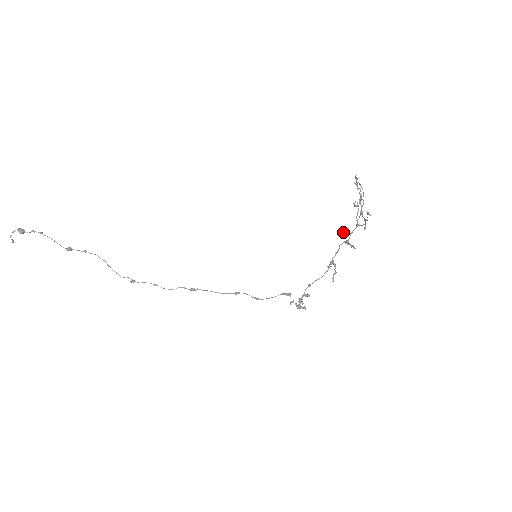
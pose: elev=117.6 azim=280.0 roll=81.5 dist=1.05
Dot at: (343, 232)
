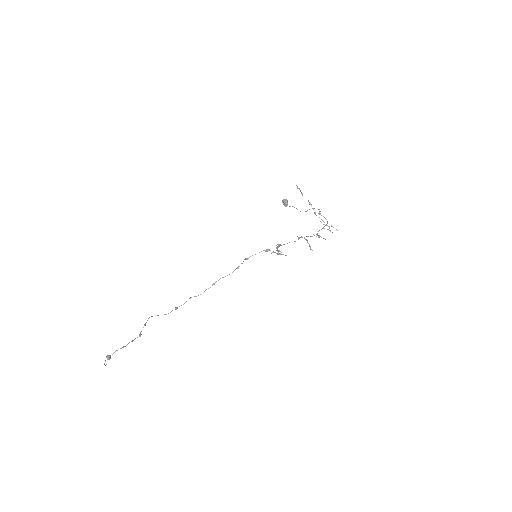
Dot at: (286, 205)
